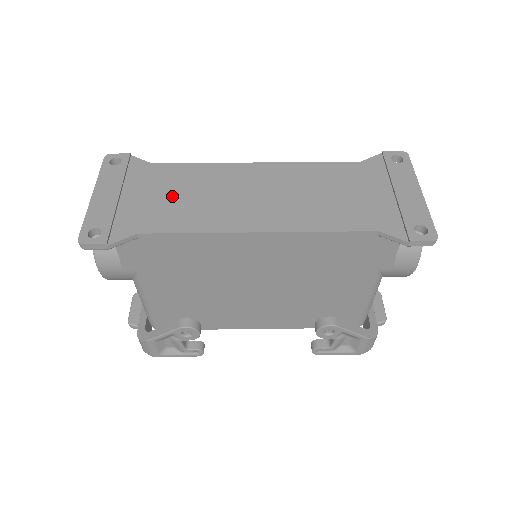
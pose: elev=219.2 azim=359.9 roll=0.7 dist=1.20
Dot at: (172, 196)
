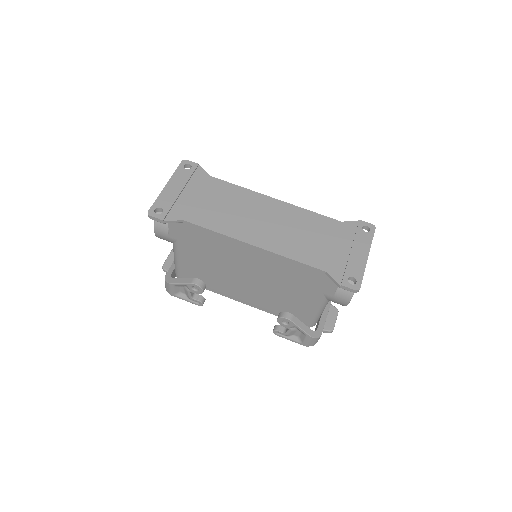
Dot at: (213, 203)
